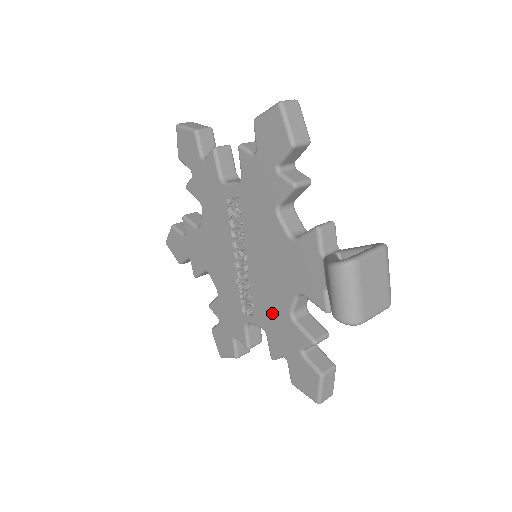
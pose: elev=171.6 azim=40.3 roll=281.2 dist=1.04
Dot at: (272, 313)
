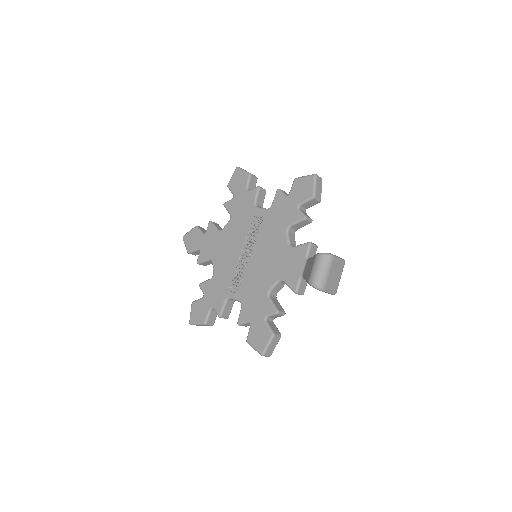
Dot at: (254, 291)
